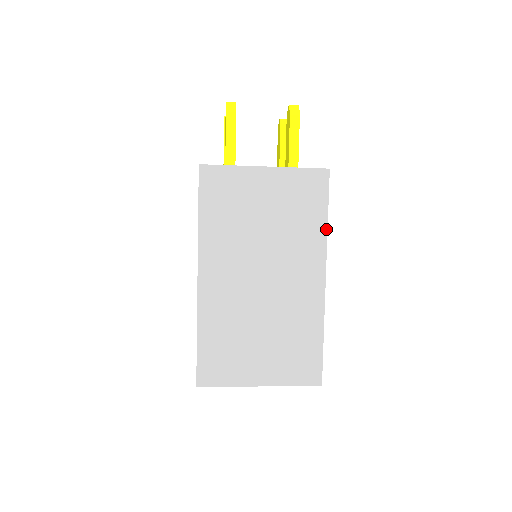
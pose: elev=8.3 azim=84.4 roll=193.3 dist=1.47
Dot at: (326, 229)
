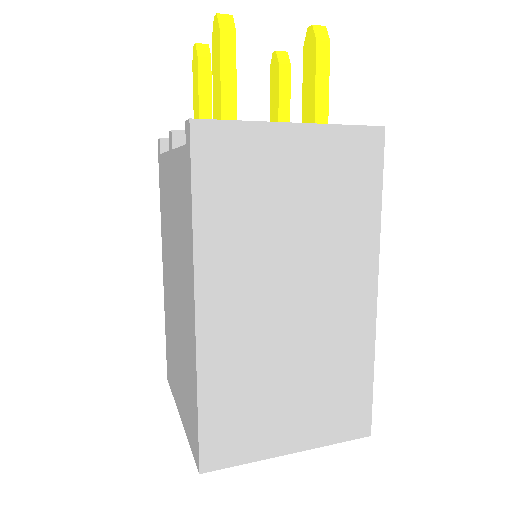
Dot at: (379, 218)
